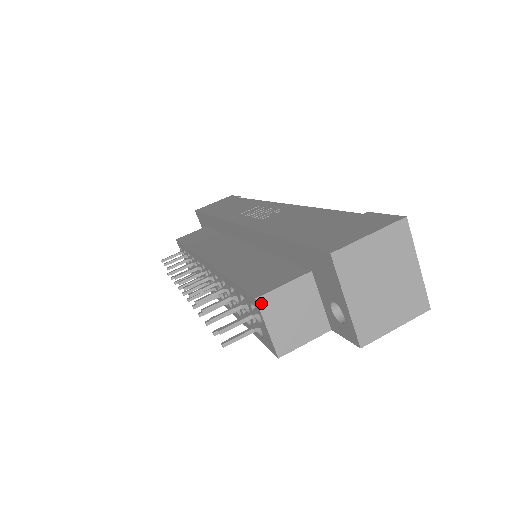
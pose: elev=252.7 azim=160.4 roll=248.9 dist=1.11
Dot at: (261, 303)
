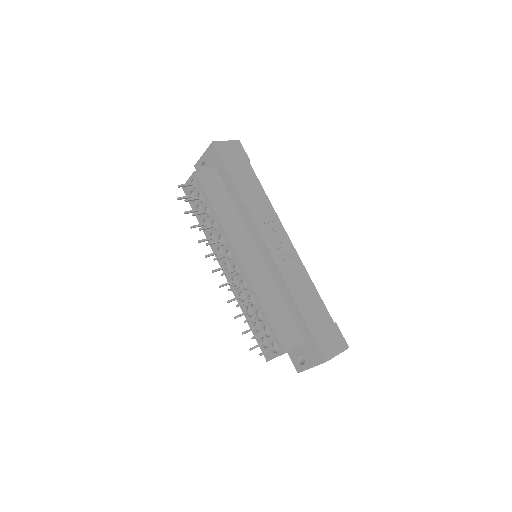
Dot at: occluded
